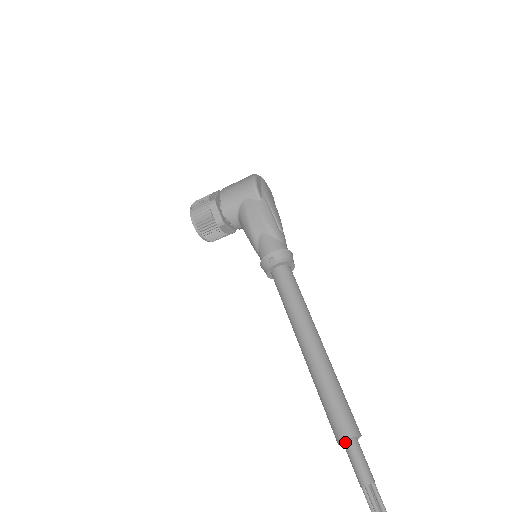
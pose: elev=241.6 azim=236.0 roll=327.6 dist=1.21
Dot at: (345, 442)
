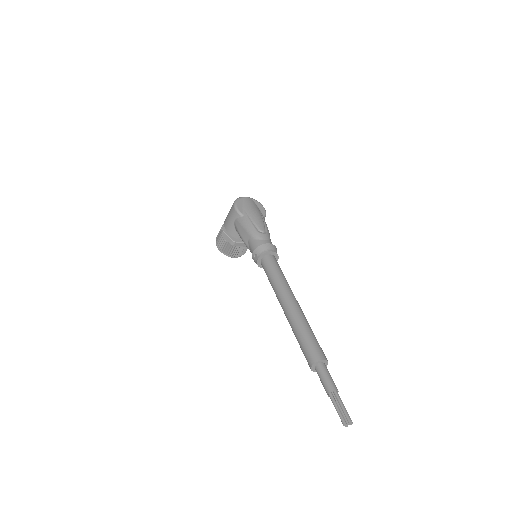
Dot at: (314, 368)
